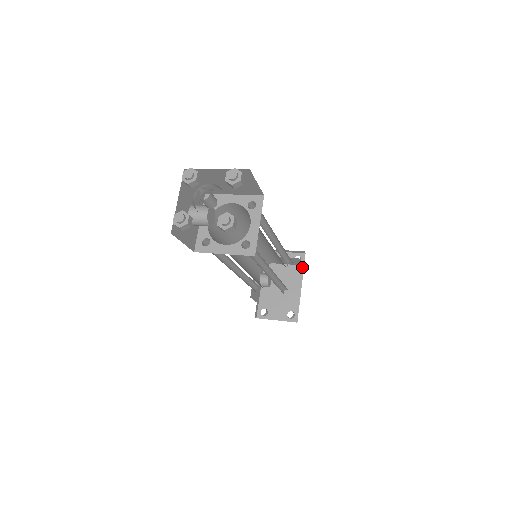
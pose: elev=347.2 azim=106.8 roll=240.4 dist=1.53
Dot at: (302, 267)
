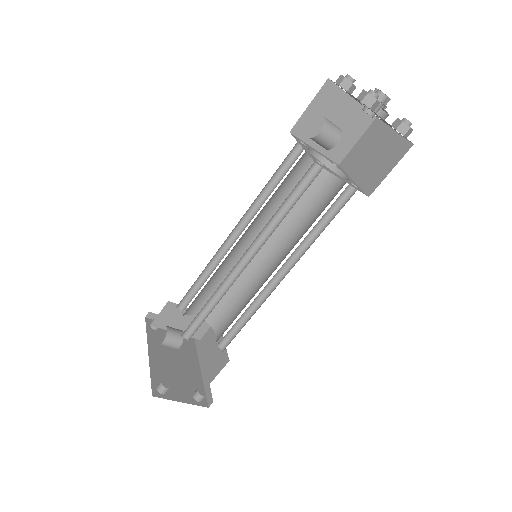
Dot at: (194, 345)
